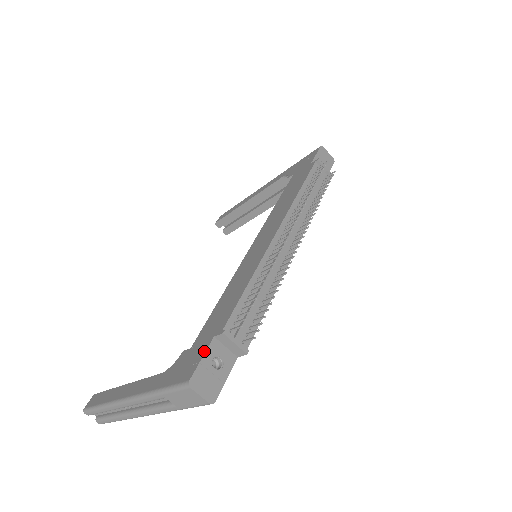
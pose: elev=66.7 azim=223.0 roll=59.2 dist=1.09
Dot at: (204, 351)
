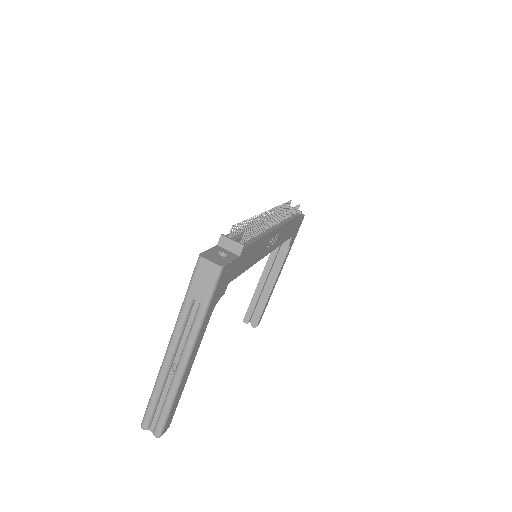
Dot at: (210, 250)
